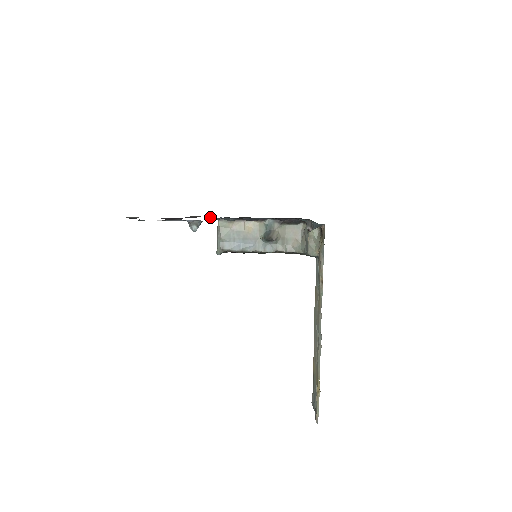
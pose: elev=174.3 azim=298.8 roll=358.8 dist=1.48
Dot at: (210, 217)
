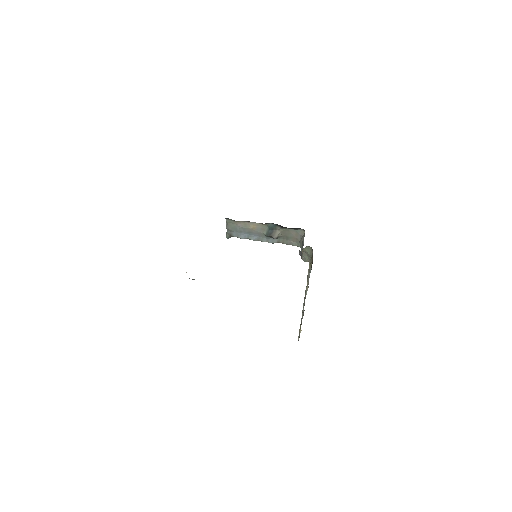
Dot at: occluded
